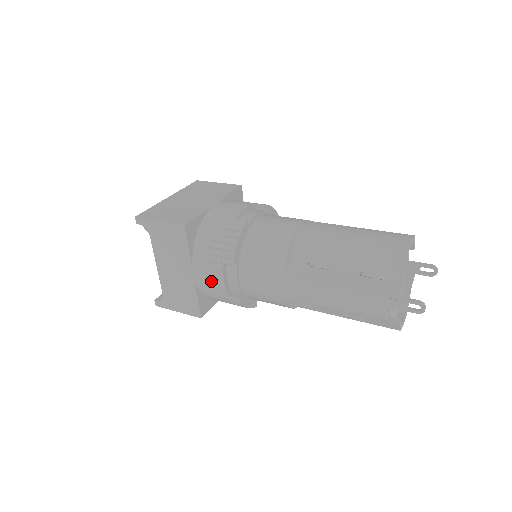
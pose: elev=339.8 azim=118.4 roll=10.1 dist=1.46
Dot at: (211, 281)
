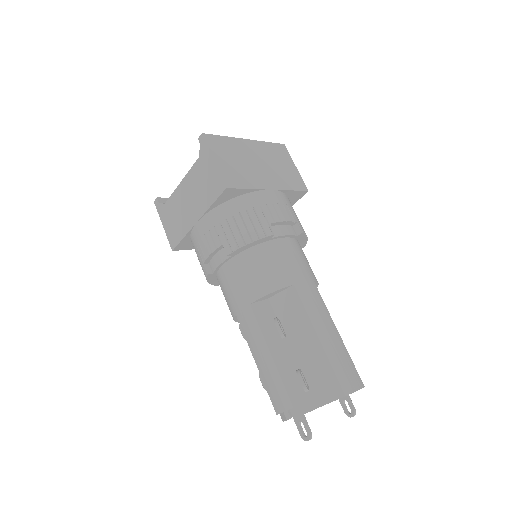
Dot at: (203, 242)
